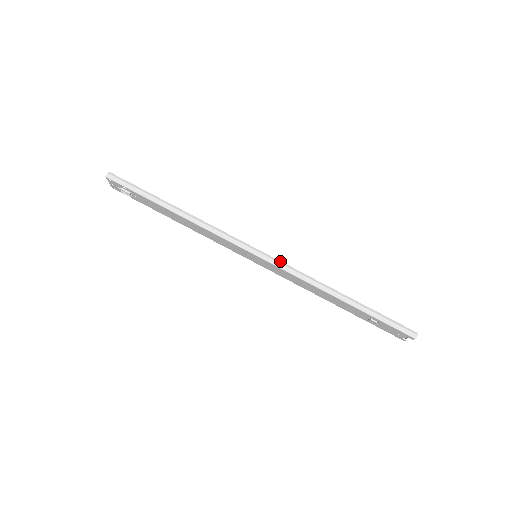
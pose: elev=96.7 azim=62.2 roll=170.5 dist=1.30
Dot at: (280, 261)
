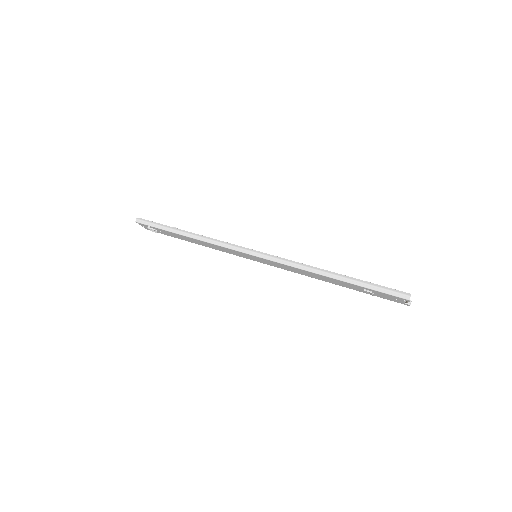
Dot at: (272, 255)
